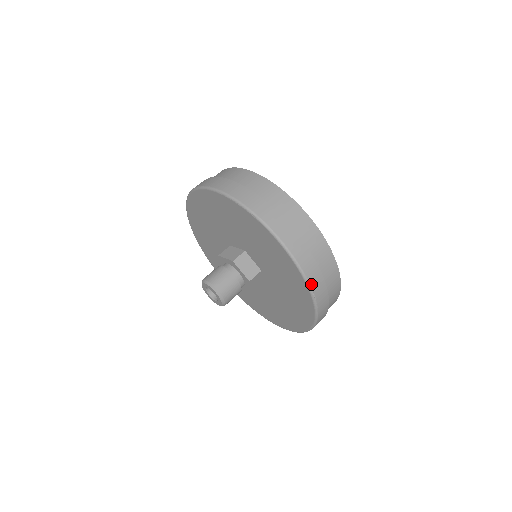
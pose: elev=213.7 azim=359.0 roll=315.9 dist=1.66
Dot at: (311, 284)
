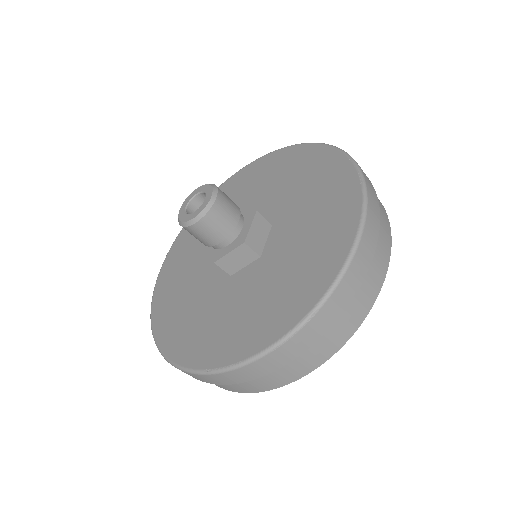
Dot at: (330, 298)
